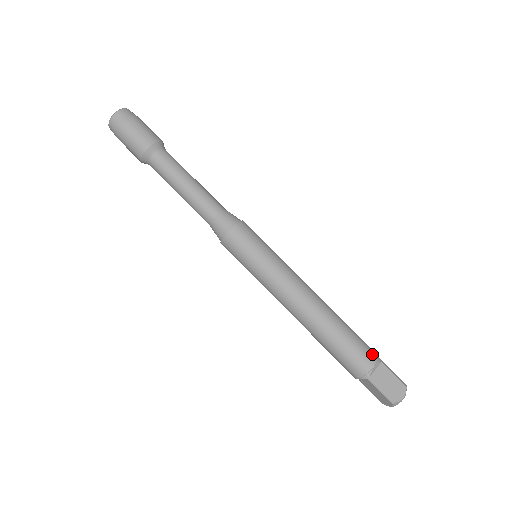
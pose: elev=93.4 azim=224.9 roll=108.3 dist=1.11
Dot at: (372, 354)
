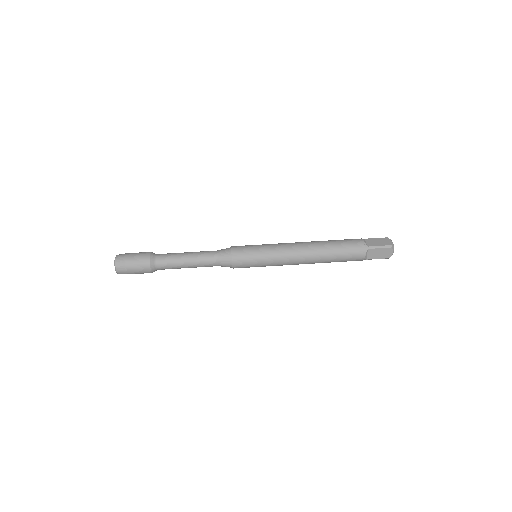
Dot at: (356, 239)
